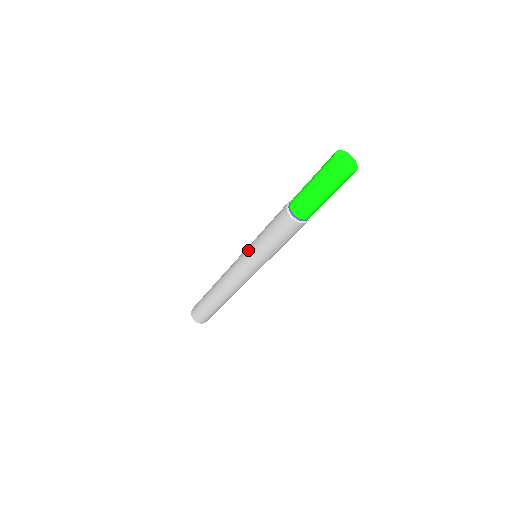
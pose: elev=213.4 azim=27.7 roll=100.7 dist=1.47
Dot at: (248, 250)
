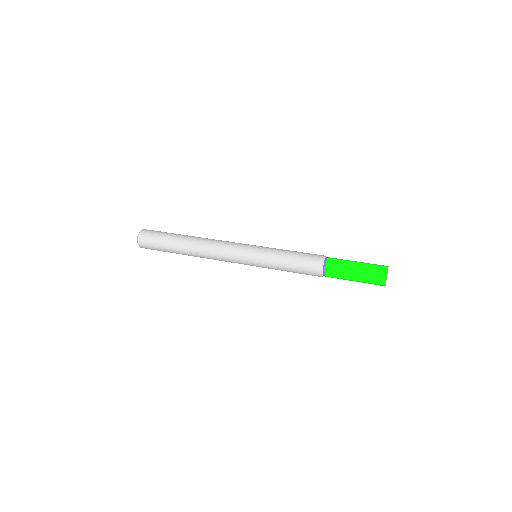
Dot at: (259, 266)
